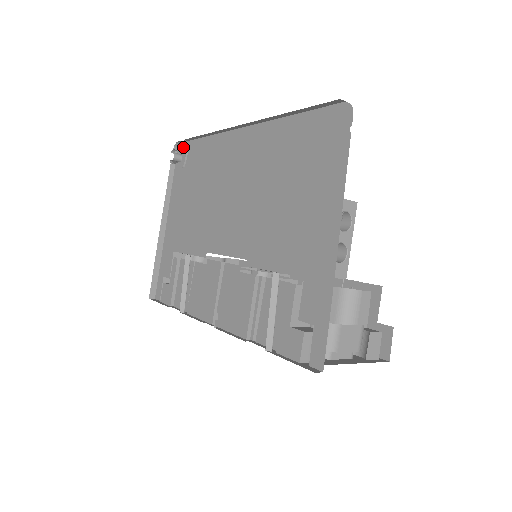
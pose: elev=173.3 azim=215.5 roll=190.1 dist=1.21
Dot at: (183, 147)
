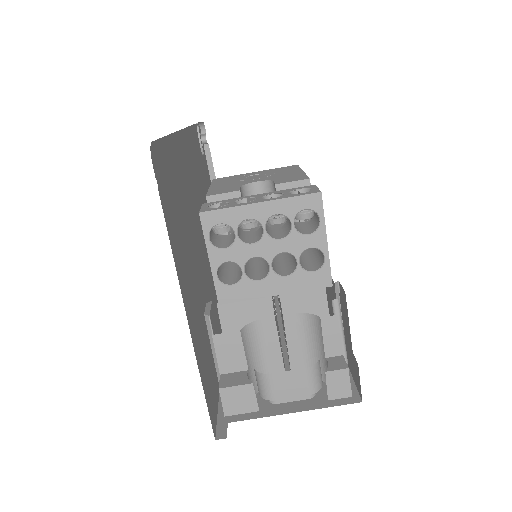
Dot at: occluded
